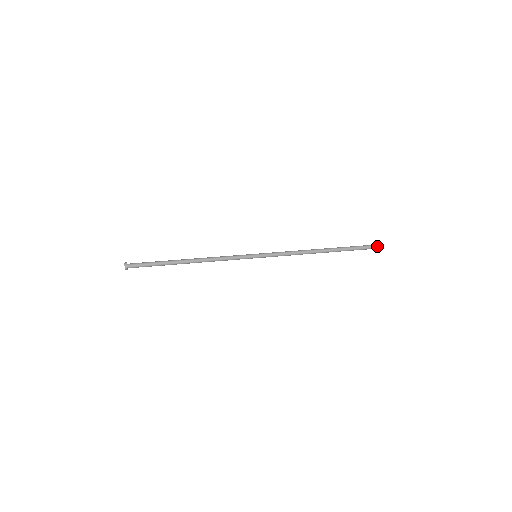
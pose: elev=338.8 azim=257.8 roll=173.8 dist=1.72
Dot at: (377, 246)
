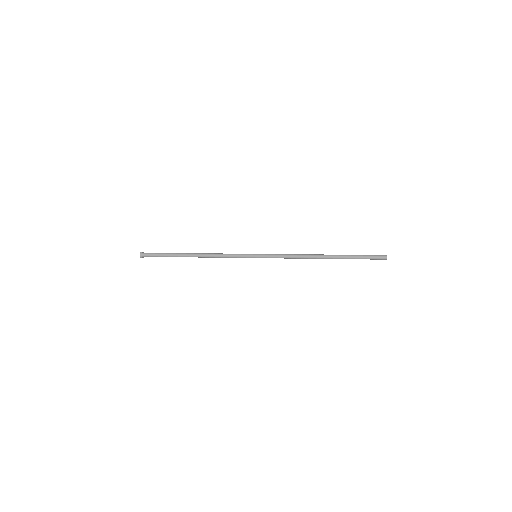
Dot at: (386, 256)
